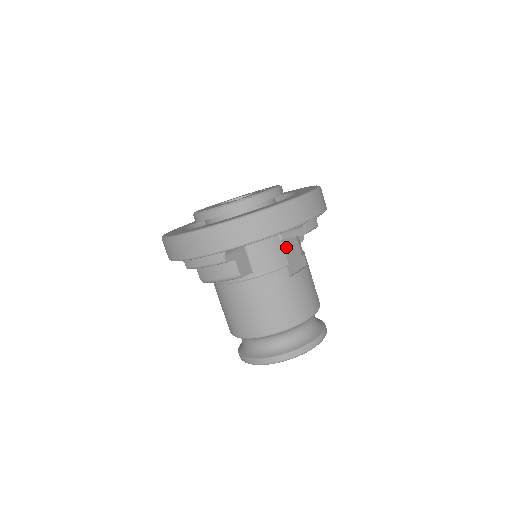
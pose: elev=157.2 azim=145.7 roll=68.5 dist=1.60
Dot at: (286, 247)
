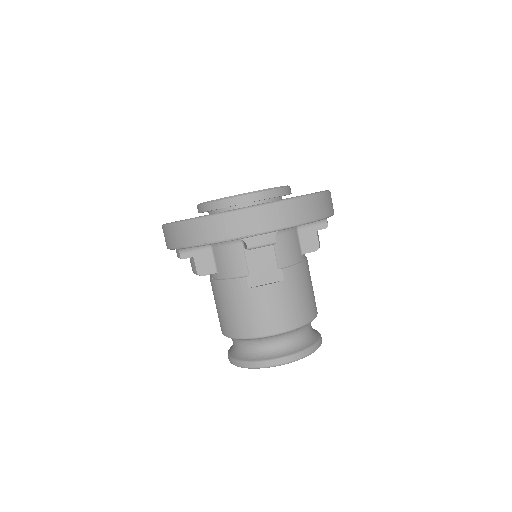
Dot at: (251, 257)
